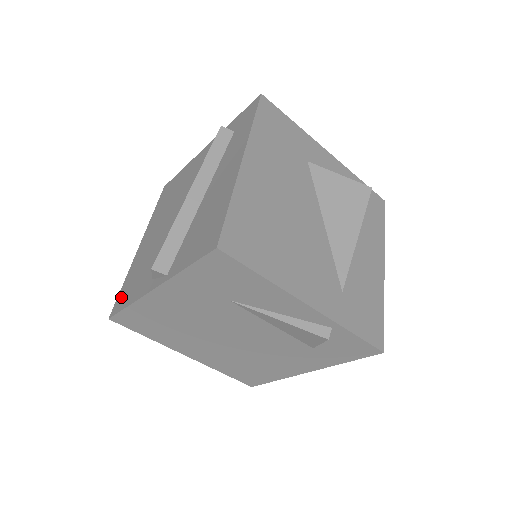
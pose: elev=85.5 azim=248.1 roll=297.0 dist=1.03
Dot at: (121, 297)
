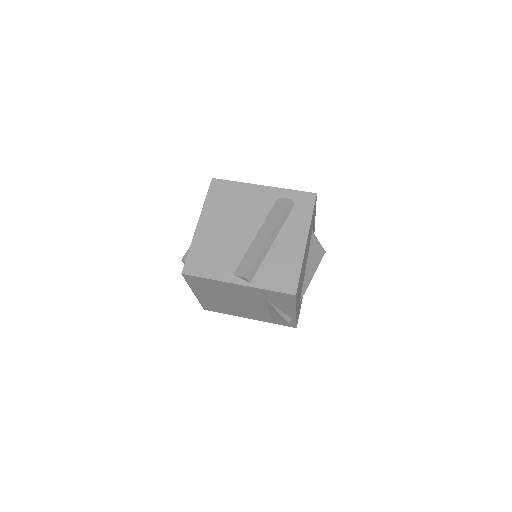
Dot at: (193, 264)
